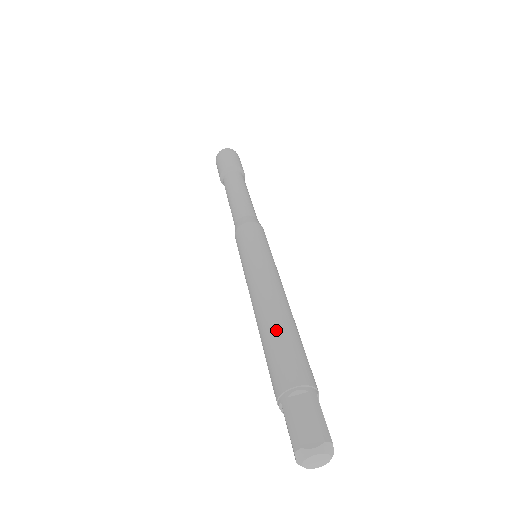
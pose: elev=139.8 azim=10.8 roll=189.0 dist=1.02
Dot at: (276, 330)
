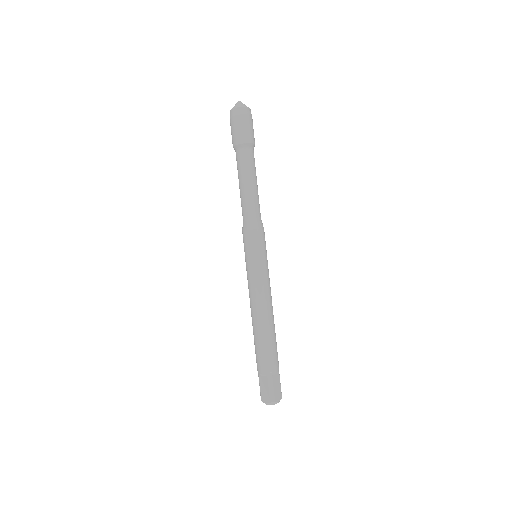
Dot at: (256, 335)
